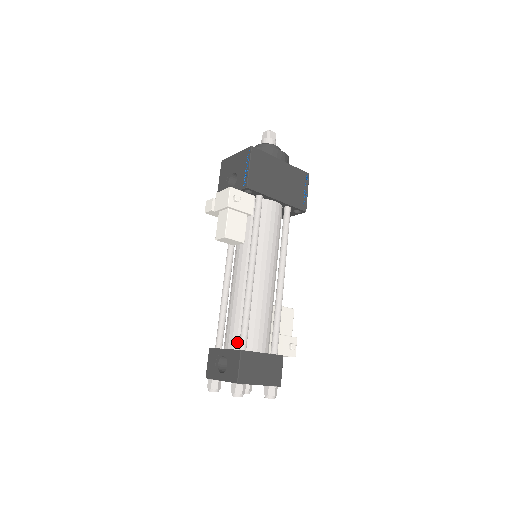
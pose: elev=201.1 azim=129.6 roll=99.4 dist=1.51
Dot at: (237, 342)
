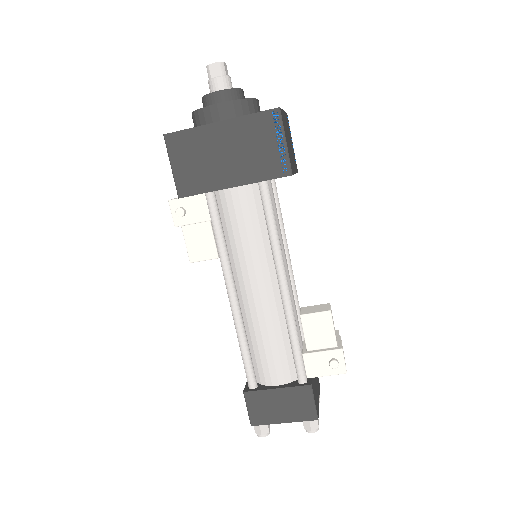
Dot at: occluded
